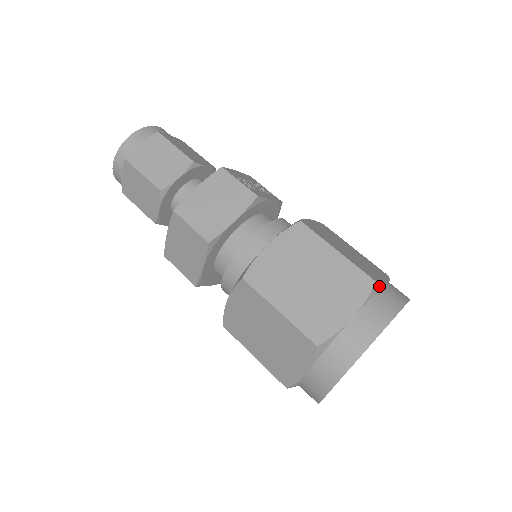
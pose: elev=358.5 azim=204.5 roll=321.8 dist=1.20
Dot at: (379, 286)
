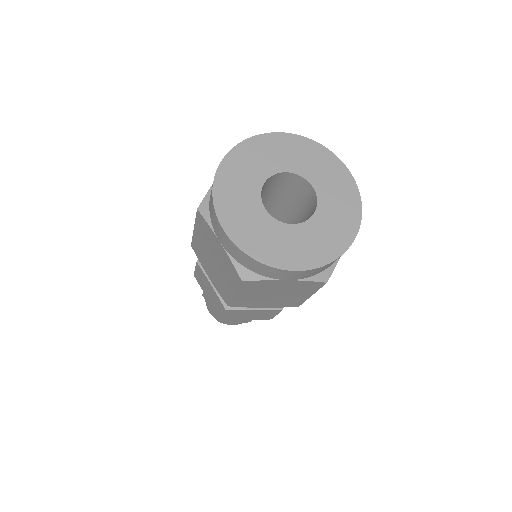
Dot at: occluded
